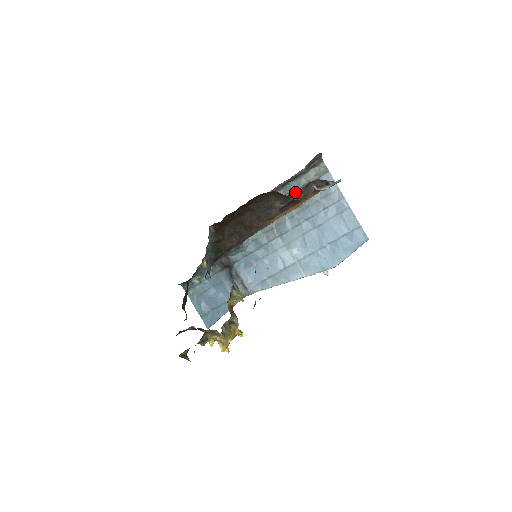
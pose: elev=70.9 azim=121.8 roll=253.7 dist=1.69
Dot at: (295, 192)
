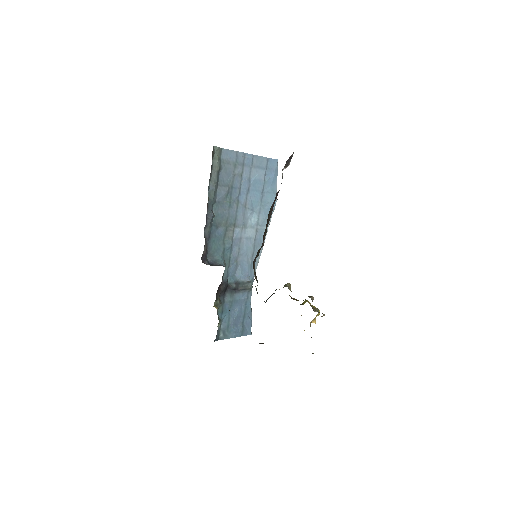
Dot at: (216, 189)
